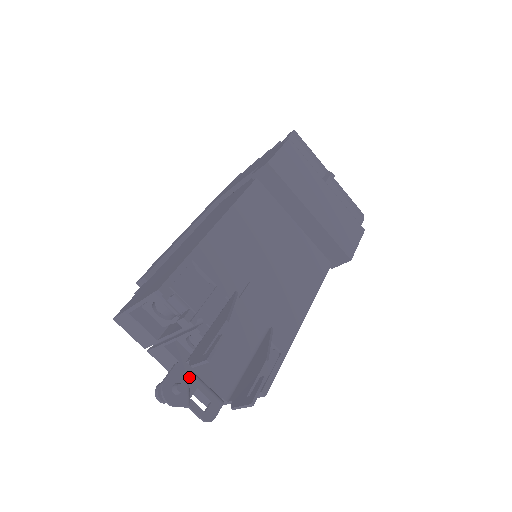
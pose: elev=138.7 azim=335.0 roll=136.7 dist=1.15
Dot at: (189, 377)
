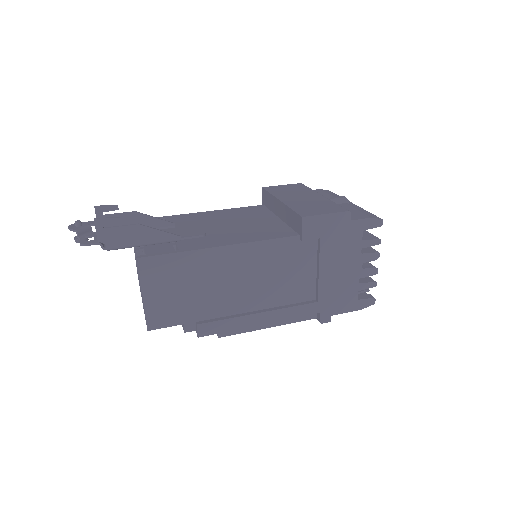
Dot at: occluded
